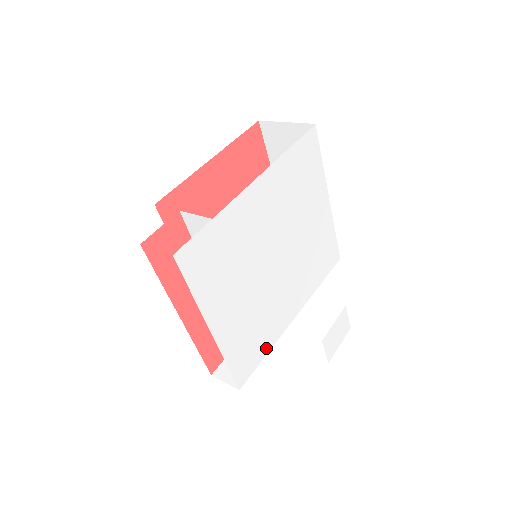
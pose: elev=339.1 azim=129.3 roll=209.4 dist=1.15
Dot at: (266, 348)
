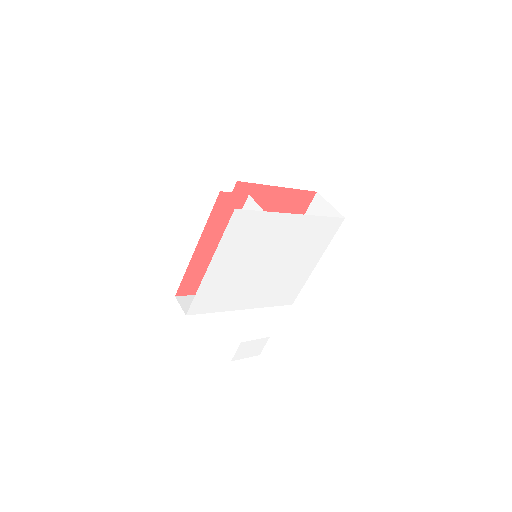
Dot at: (217, 308)
